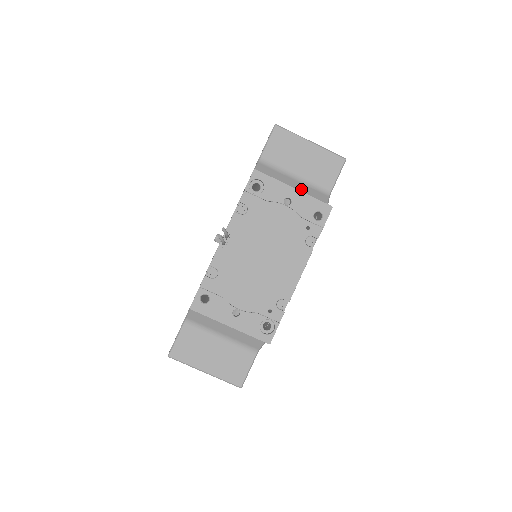
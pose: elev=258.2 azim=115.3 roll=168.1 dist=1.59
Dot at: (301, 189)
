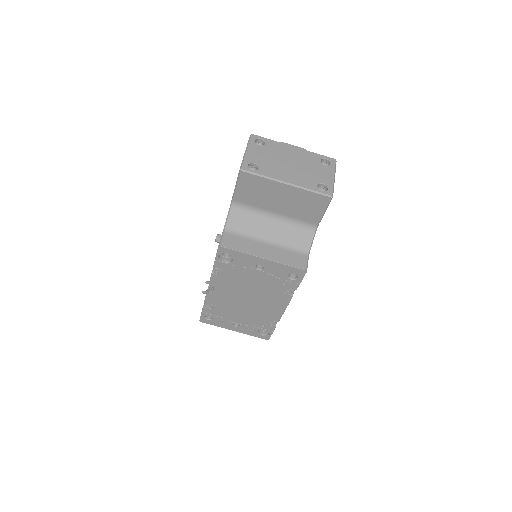
Dot at: (280, 233)
